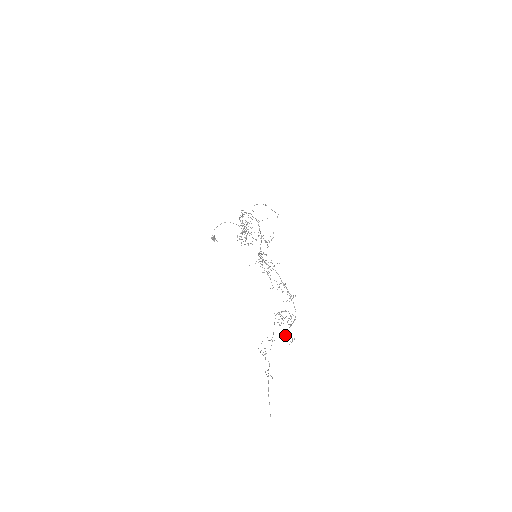
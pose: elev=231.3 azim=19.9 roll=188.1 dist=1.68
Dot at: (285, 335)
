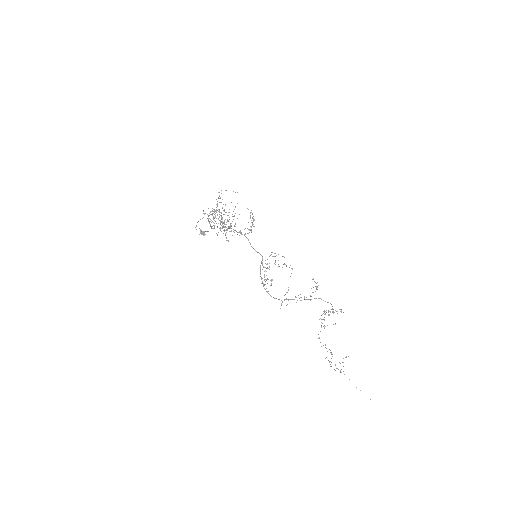
Dot at: (333, 312)
